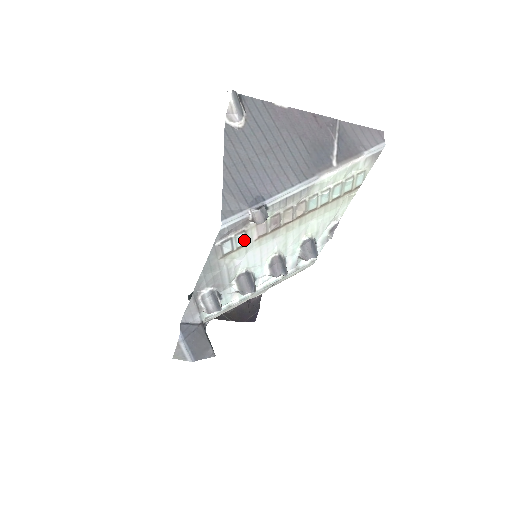
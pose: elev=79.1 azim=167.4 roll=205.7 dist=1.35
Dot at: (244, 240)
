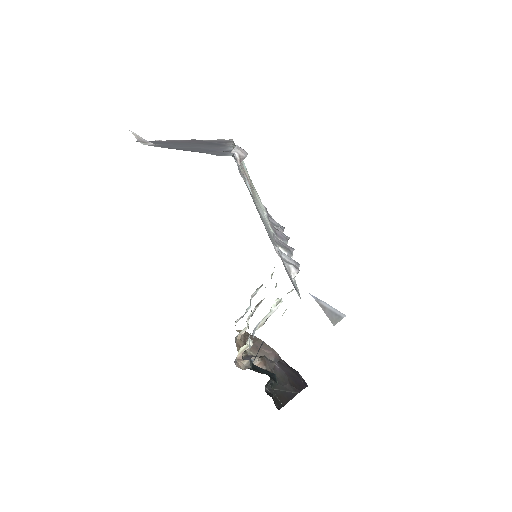
Dot at: occluded
